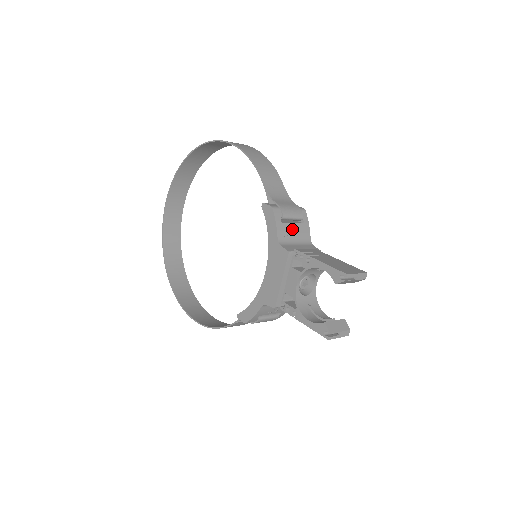
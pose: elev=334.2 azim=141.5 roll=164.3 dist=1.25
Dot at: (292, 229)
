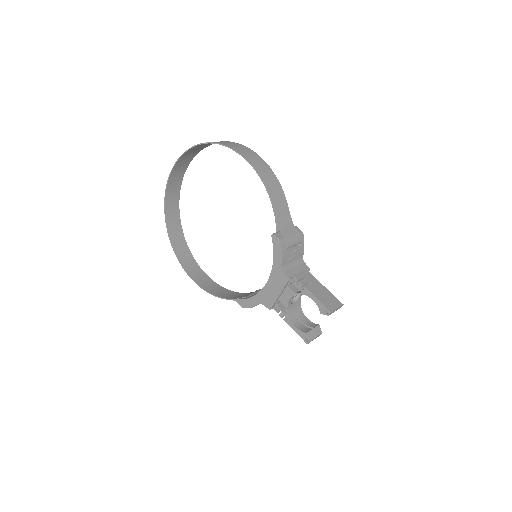
Dot at: (292, 254)
